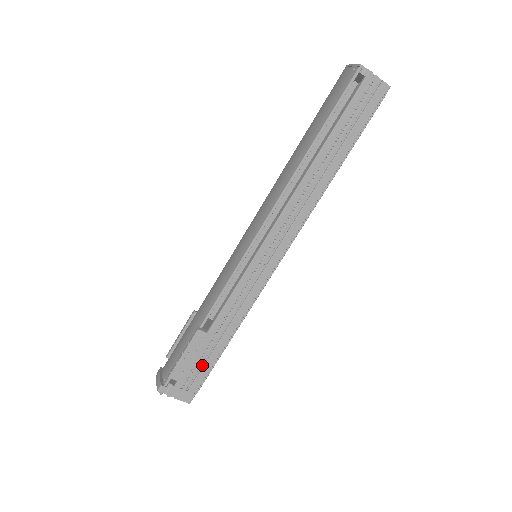
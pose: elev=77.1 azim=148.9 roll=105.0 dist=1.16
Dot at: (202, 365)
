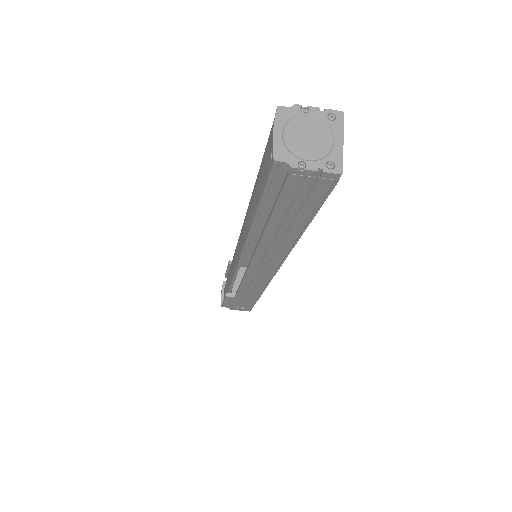
Dot at: (246, 302)
